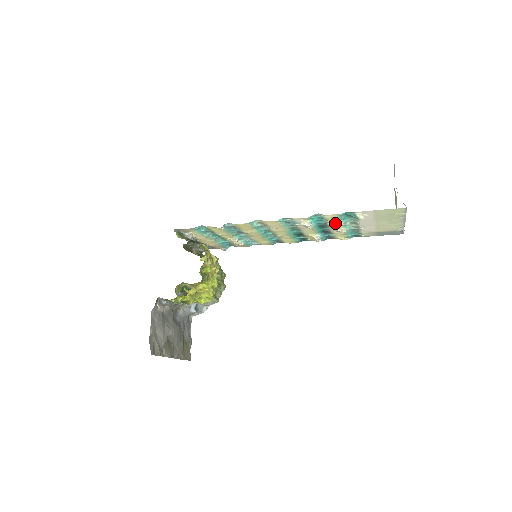
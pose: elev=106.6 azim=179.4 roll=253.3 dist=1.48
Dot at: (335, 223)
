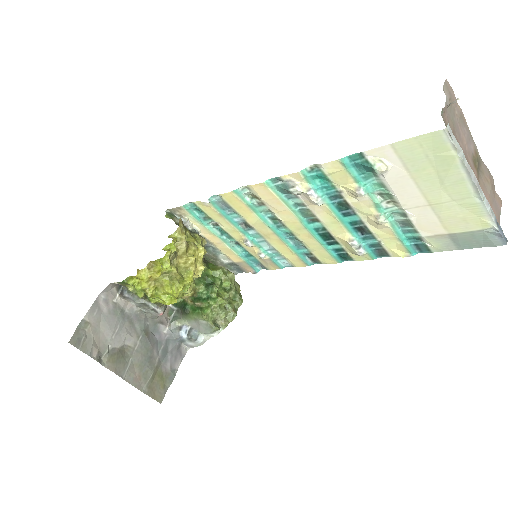
Dot at: (351, 191)
